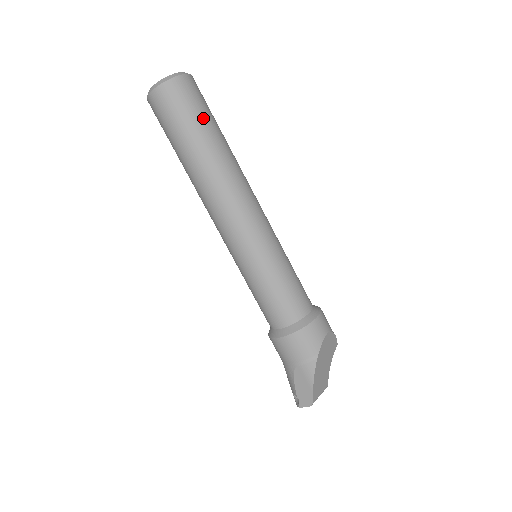
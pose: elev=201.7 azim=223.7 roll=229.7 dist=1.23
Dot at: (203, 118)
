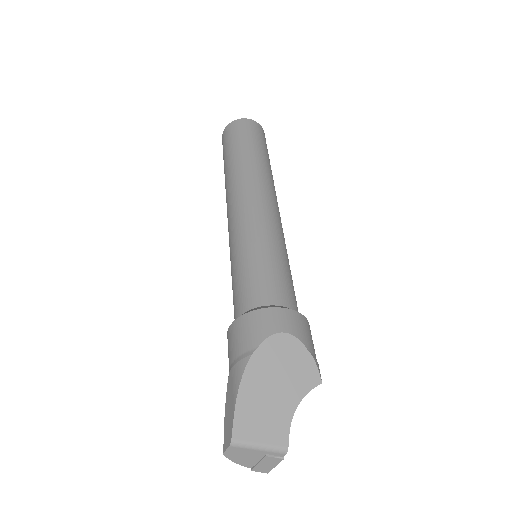
Dot at: (246, 140)
